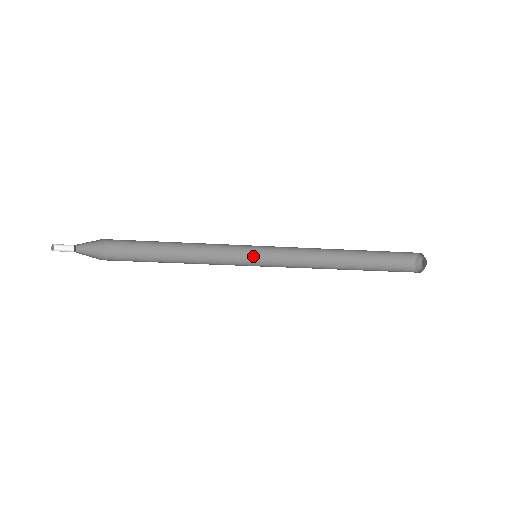
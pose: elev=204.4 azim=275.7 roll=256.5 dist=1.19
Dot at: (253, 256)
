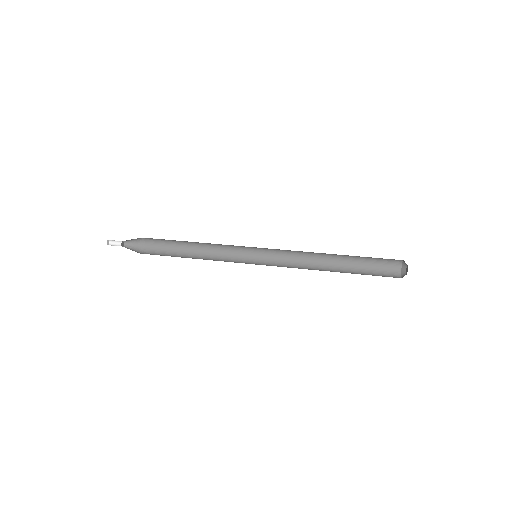
Dot at: (255, 247)
